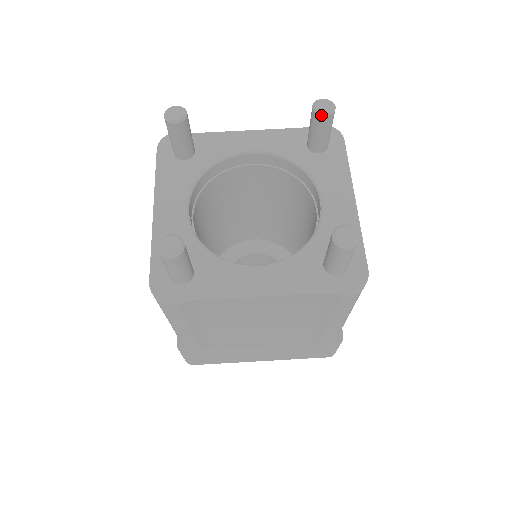
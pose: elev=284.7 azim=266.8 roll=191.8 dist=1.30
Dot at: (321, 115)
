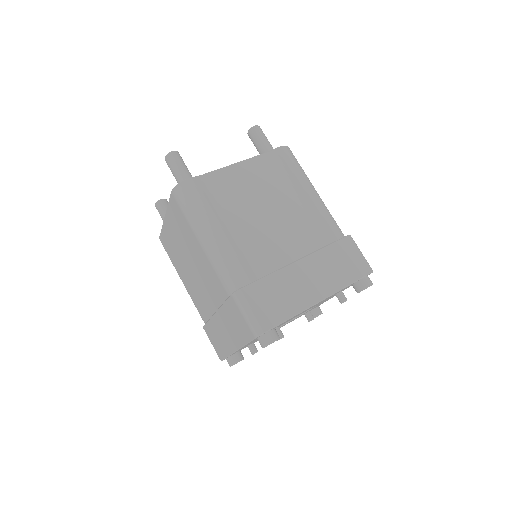
Dot at: occluded
